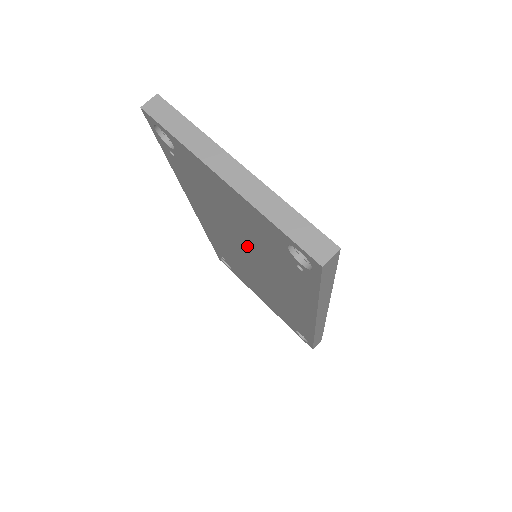
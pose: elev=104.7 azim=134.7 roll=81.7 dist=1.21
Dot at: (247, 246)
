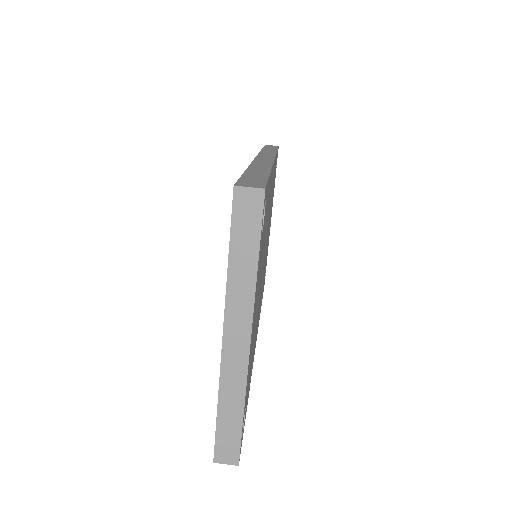
Dot at: occluded
